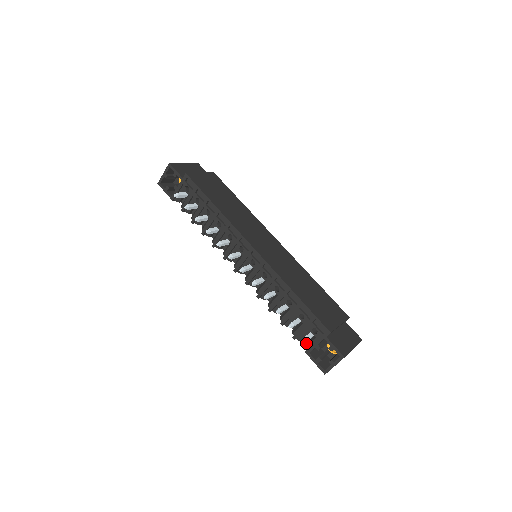
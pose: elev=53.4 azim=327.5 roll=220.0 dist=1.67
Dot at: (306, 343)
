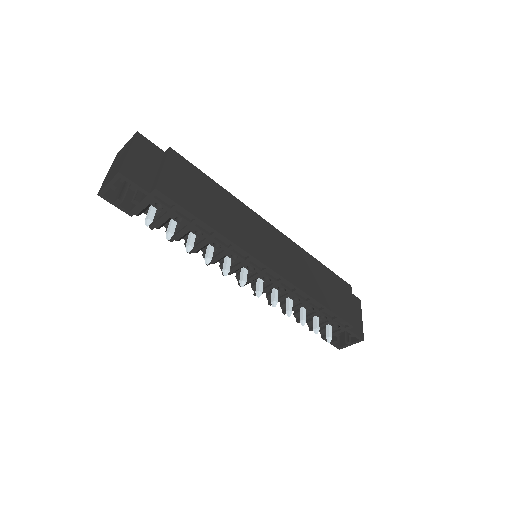
Dot at: (322, 330)
